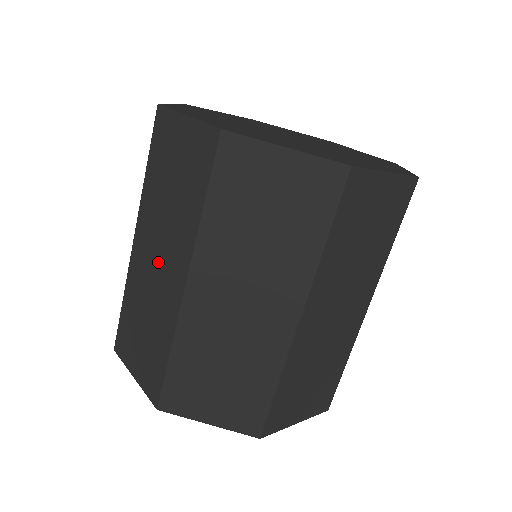
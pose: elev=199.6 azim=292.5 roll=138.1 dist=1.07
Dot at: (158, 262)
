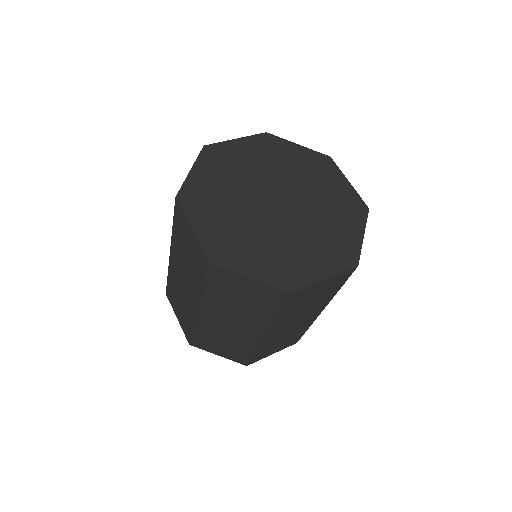
Dot at: (184, 283)
